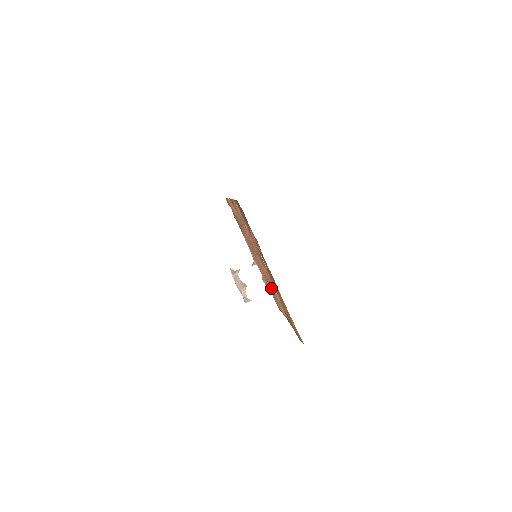
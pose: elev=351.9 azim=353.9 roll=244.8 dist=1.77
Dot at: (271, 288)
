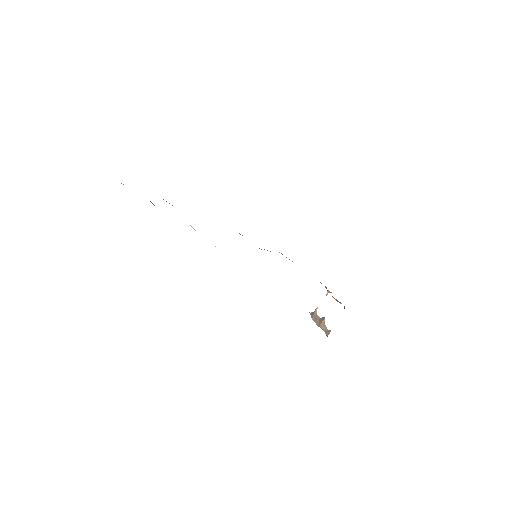
Dot at: occluded
